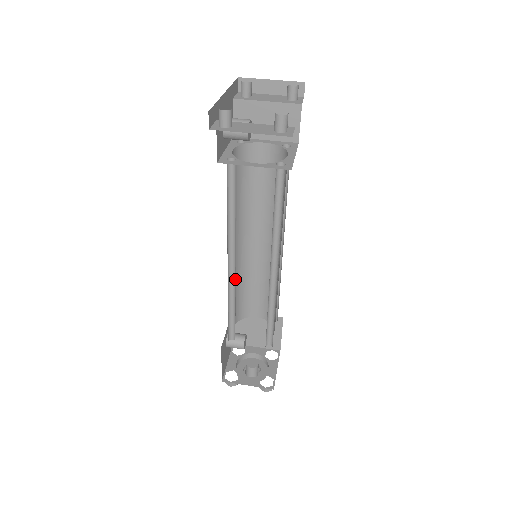
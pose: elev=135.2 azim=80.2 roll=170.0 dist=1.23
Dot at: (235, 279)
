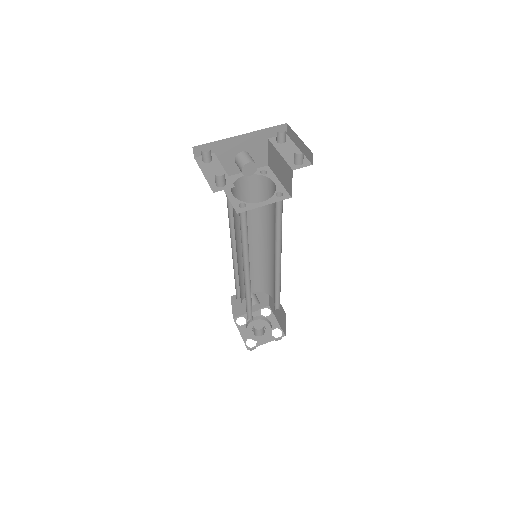
Dot at: (238, 260)
